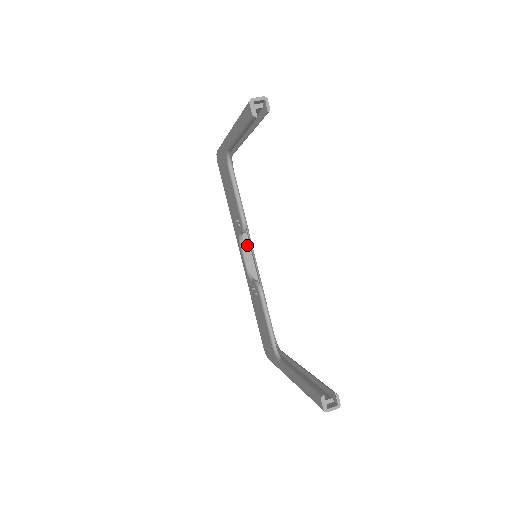
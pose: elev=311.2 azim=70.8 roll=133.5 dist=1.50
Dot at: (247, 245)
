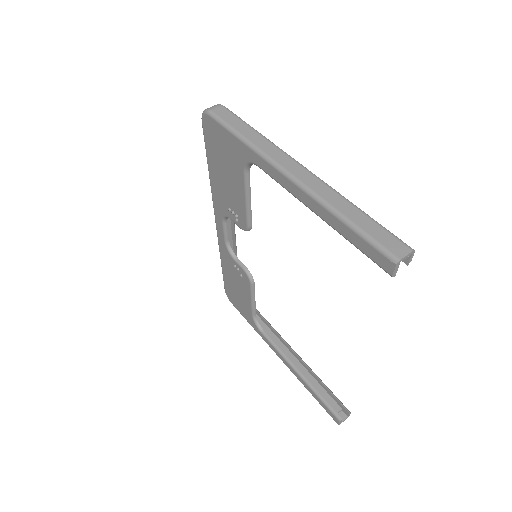
Dot at: occluded
